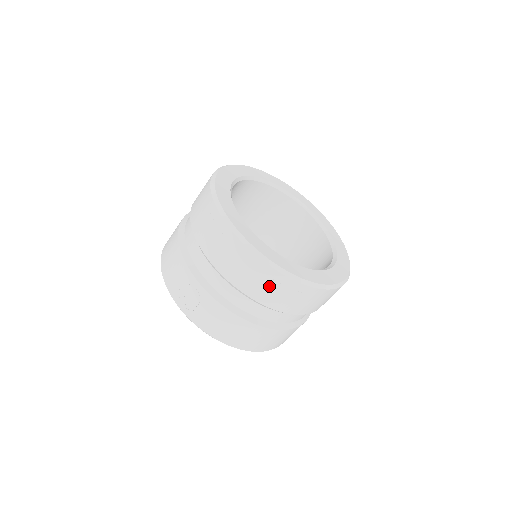
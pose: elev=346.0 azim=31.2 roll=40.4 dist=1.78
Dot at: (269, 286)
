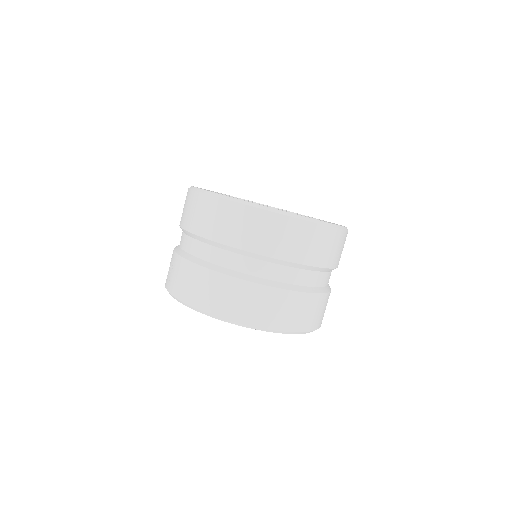
Dot at: (210, 215)
